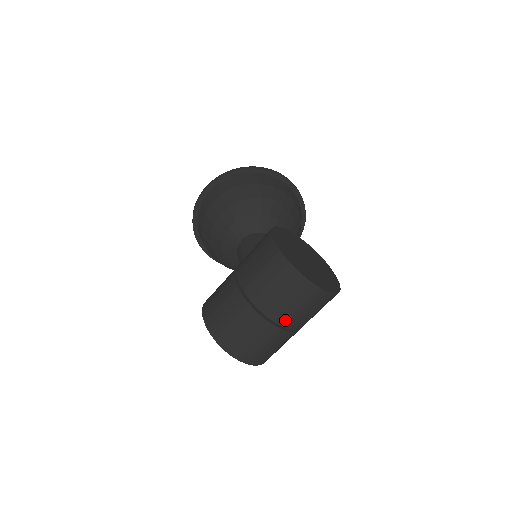
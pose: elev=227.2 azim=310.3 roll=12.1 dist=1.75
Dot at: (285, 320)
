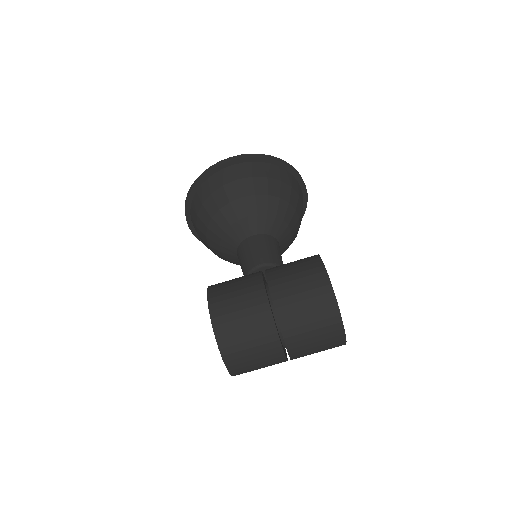
Dot at: (297, 352)
